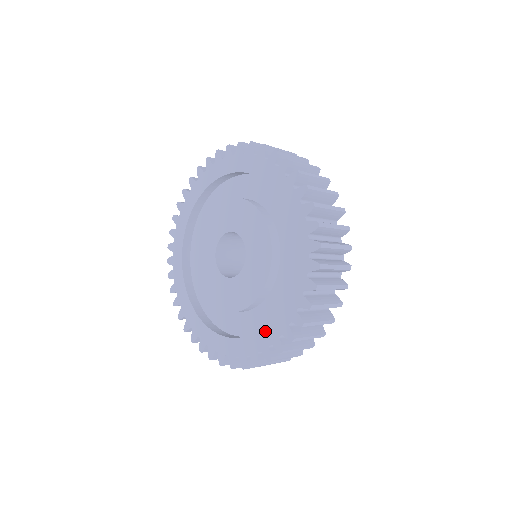
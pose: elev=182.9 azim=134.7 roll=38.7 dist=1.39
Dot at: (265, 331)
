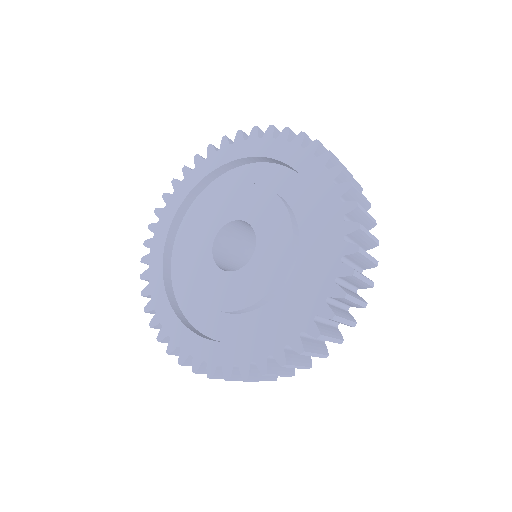
Dot at: (313, 289)
